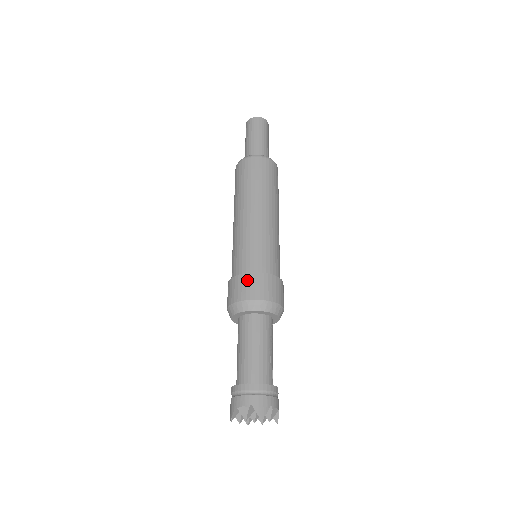
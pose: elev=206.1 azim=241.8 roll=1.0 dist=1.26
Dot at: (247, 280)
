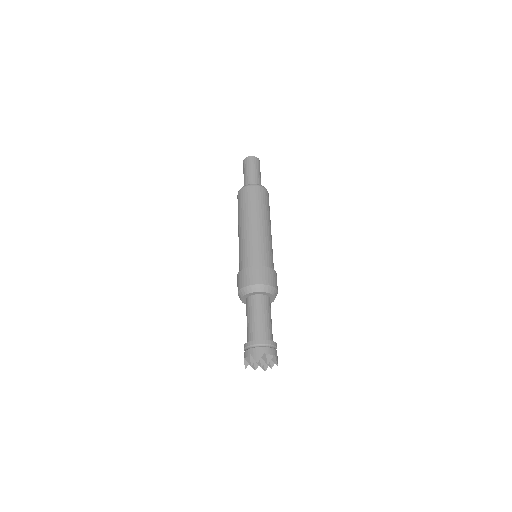
Dot at: (271, 273)
